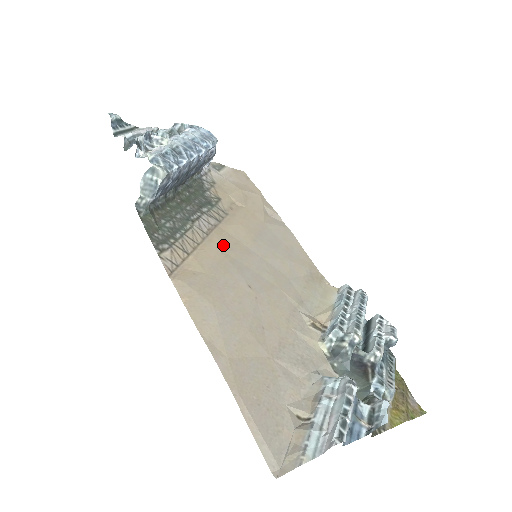
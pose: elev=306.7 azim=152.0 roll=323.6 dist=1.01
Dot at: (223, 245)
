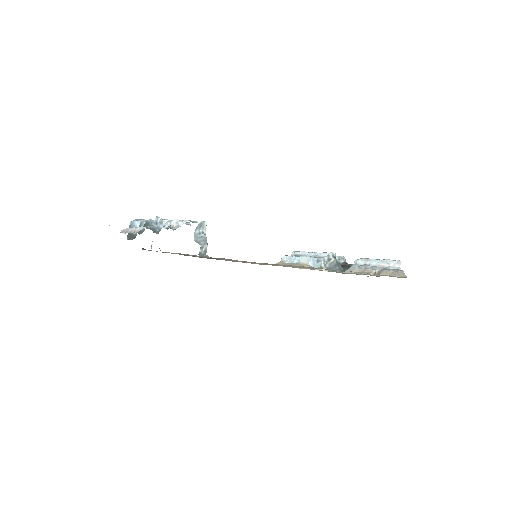
Dot at: occluded
